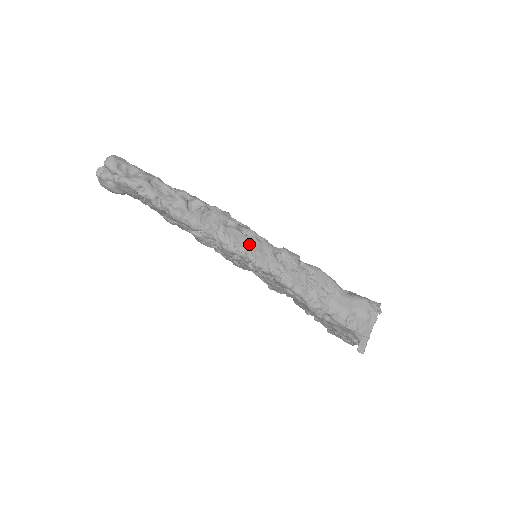
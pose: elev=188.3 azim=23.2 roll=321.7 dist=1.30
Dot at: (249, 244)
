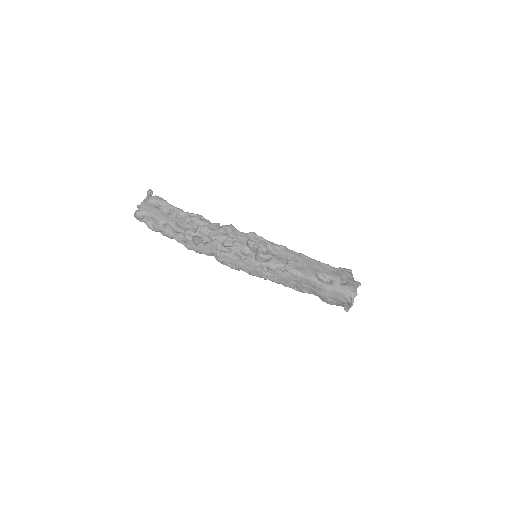
Dot at: (239, 266)
